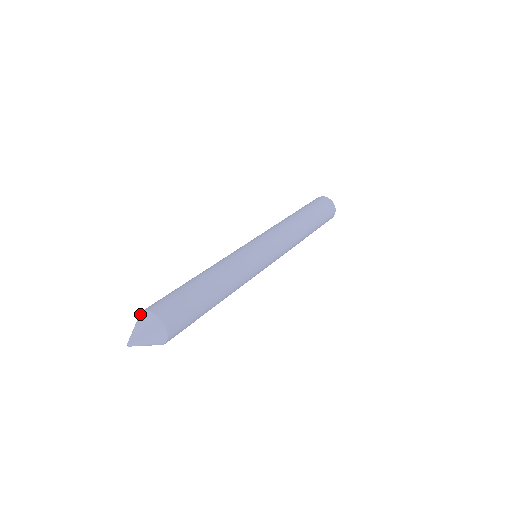
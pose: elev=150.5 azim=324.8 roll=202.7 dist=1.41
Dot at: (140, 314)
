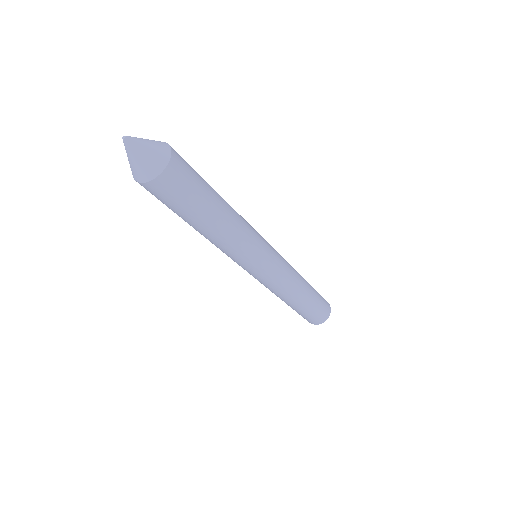
Dot at: occluded
